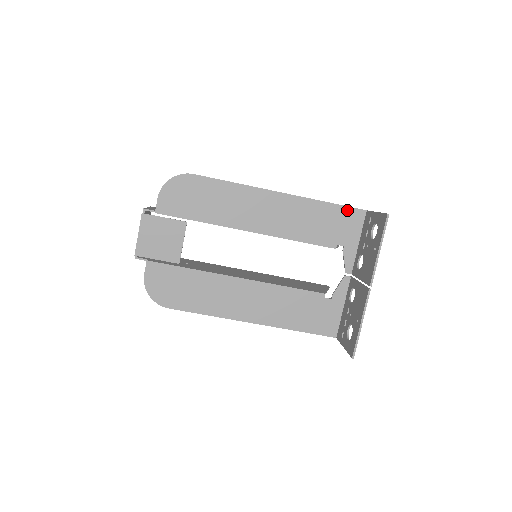
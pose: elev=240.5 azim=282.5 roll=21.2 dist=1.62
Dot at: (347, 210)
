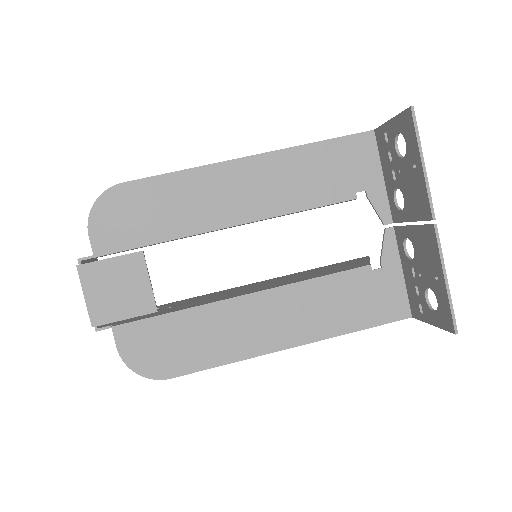
Dot at: (348, 141)
